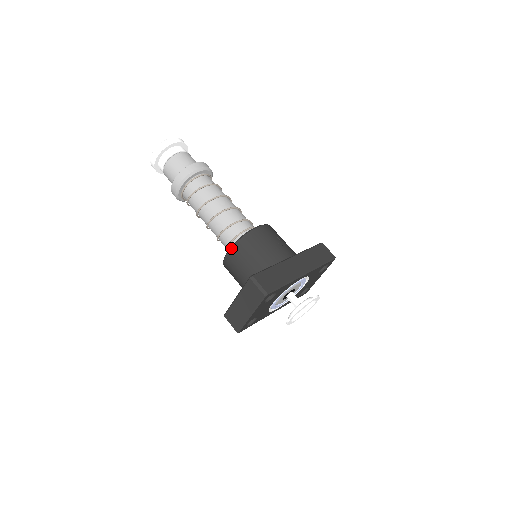
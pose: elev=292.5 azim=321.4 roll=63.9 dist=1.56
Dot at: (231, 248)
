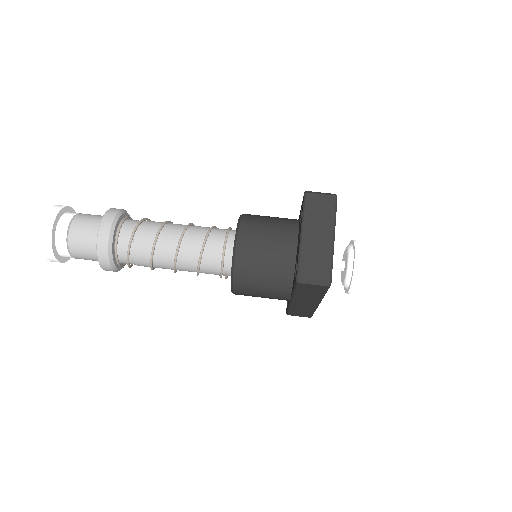
Dot at: (239, 227)
